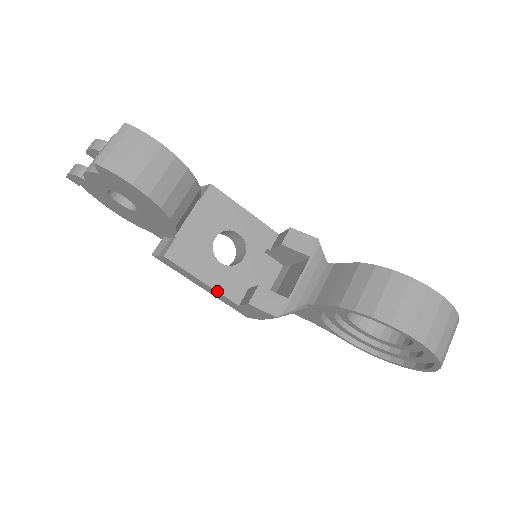
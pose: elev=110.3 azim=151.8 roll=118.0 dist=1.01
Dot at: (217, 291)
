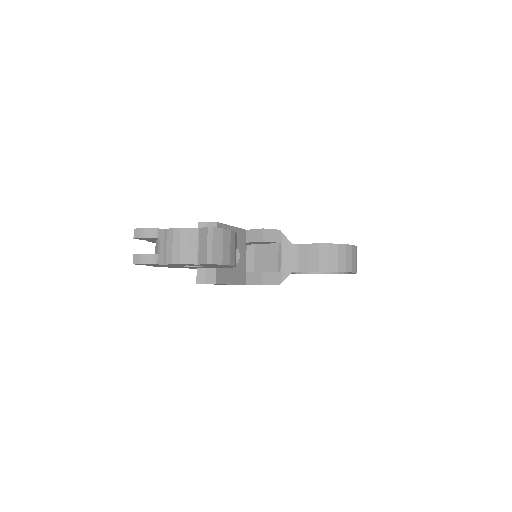
Dot at: occluded
